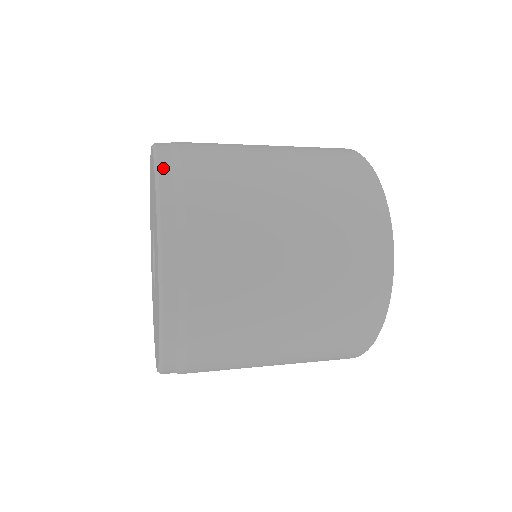
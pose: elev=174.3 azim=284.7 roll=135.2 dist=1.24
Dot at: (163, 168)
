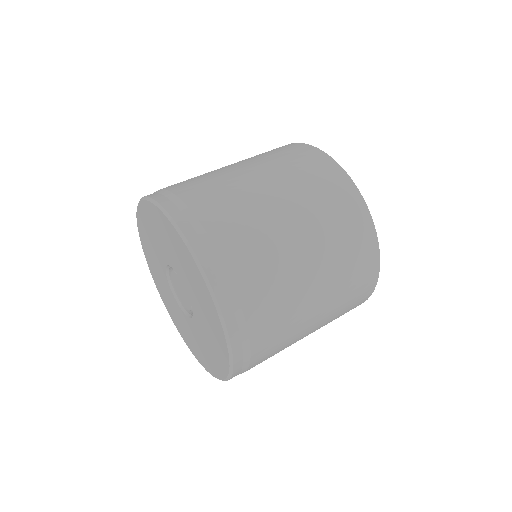
Dot at: (236, 354)
